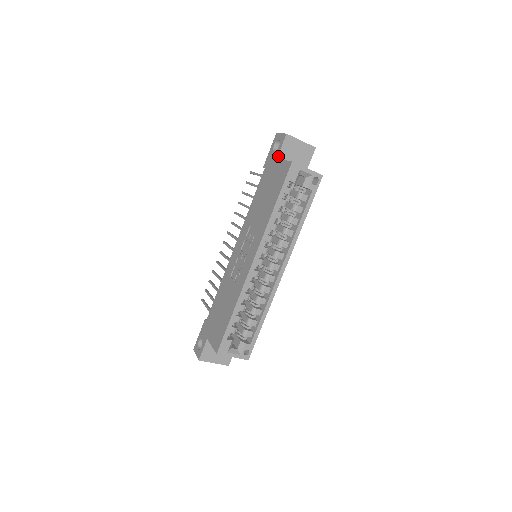
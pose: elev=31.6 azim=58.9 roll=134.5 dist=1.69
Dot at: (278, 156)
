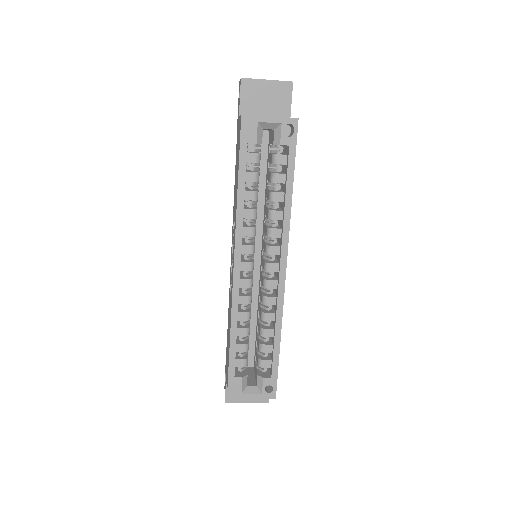
Dot at: (240, 113)
